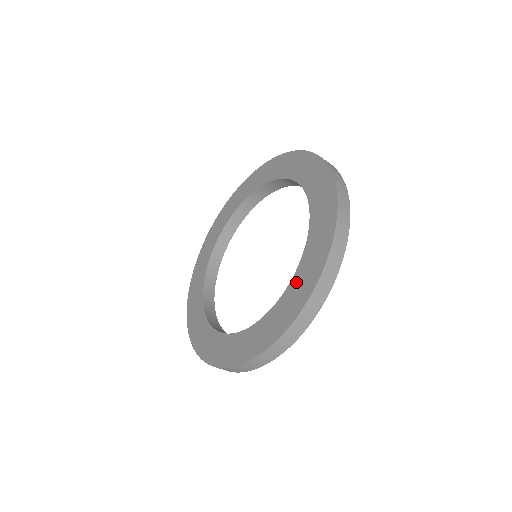
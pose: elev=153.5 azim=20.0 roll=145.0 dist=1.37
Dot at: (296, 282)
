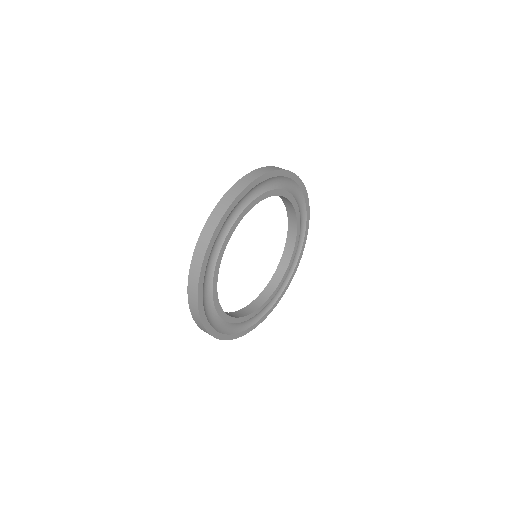
Dot at: occluded
